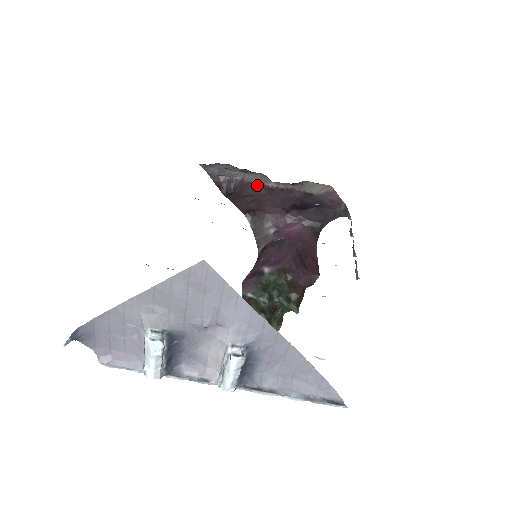
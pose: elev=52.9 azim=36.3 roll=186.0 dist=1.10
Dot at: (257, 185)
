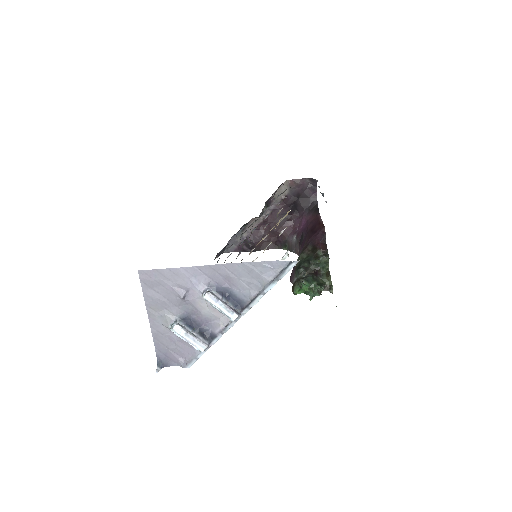
Dot at: (259, 227)
